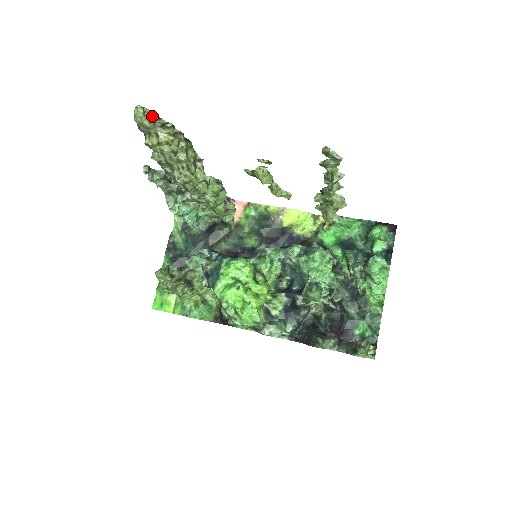
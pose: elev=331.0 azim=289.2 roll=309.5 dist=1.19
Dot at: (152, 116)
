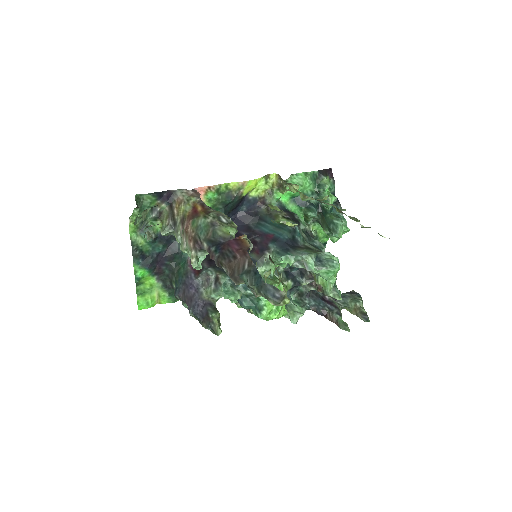
Dot at: (286, 293)
